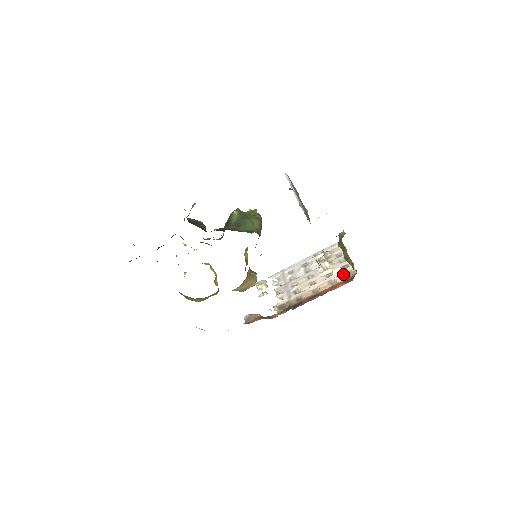
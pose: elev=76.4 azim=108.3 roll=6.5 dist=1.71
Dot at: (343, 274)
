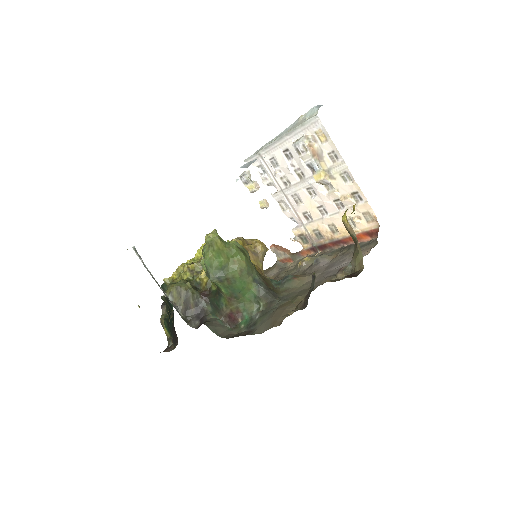
Dot at: (359, 216)
